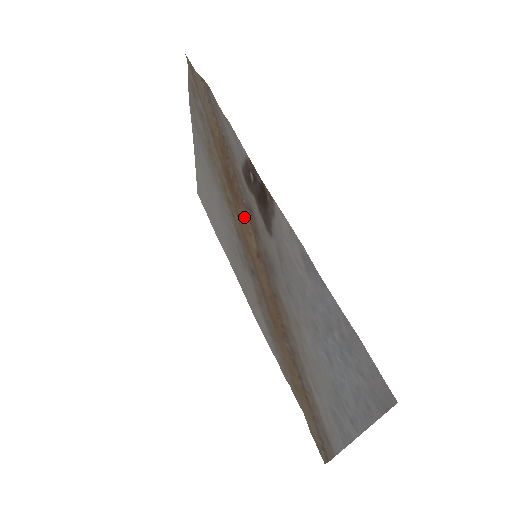
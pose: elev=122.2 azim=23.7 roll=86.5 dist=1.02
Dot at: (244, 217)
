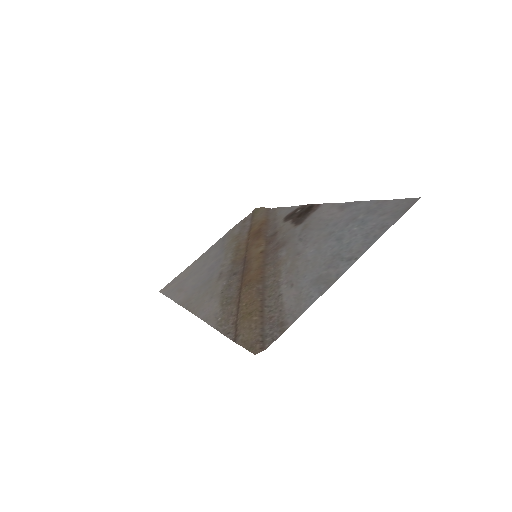
Dot at: (261, 241)
